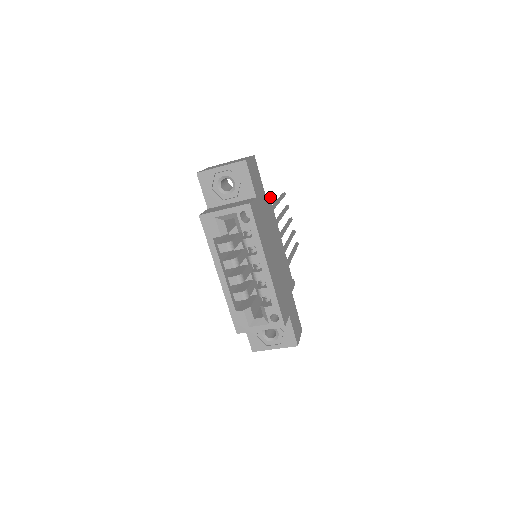
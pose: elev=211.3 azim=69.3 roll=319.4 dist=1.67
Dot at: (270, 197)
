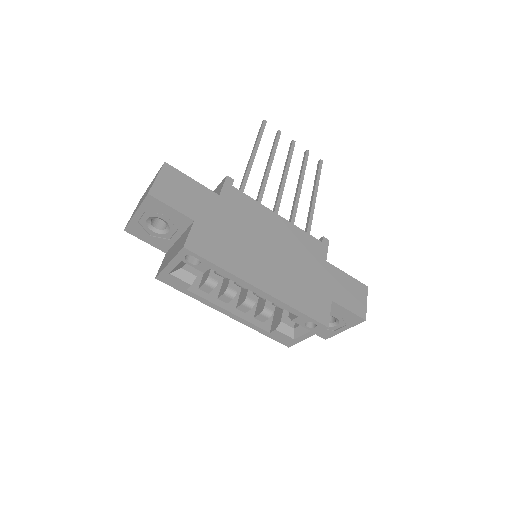
Dot at: (225, 181)
